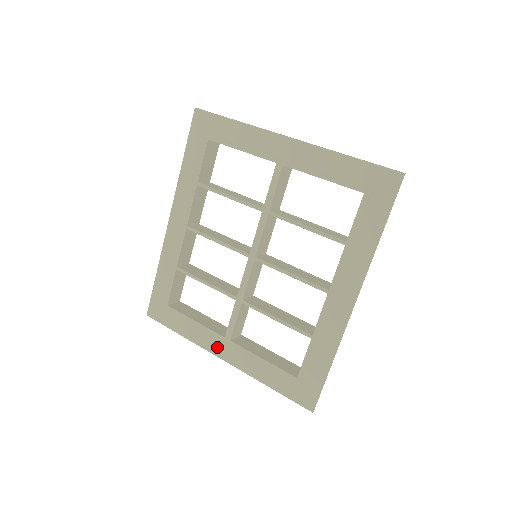
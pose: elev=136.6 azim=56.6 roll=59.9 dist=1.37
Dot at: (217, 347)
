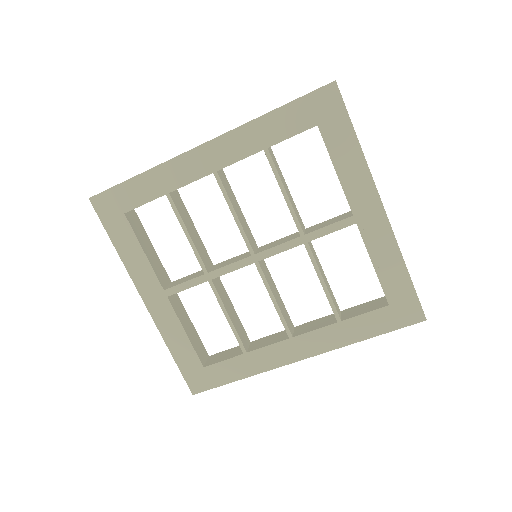
Dot at: (148, 290)
